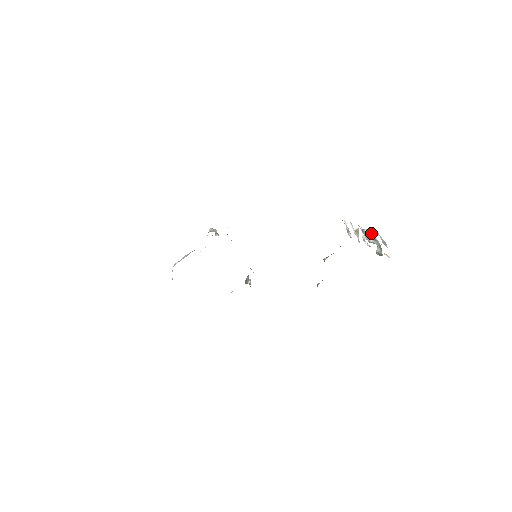
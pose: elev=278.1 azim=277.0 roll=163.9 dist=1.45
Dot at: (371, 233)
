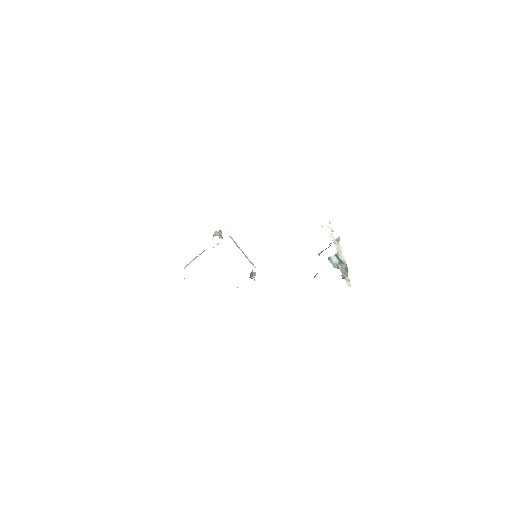
Dot at: (338, 257)
